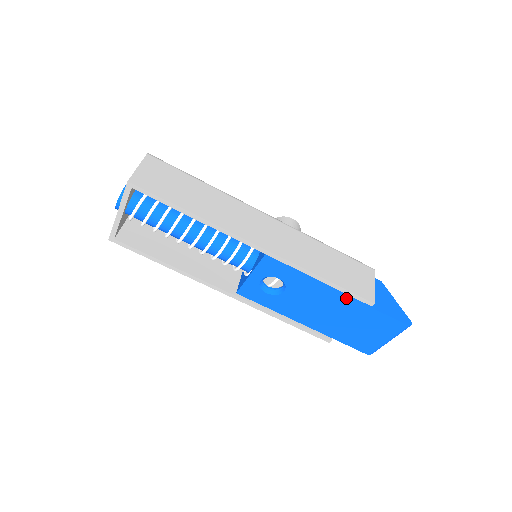
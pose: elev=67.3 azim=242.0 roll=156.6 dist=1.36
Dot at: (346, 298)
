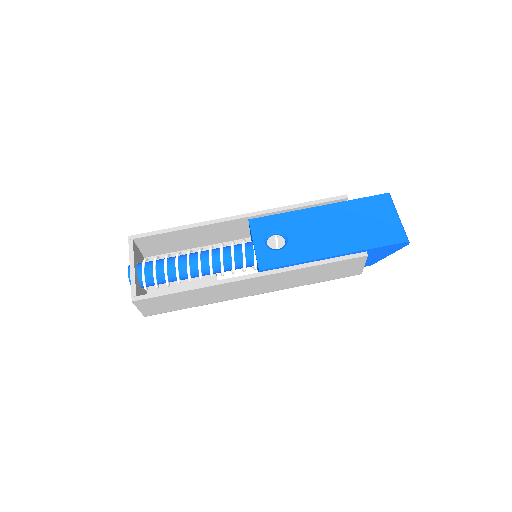
Dot at: (328, 207)
